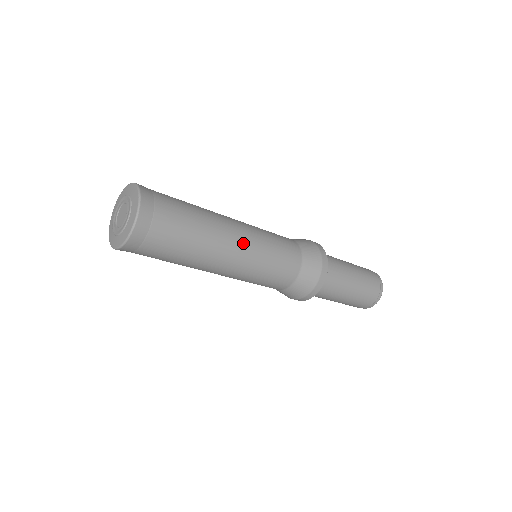
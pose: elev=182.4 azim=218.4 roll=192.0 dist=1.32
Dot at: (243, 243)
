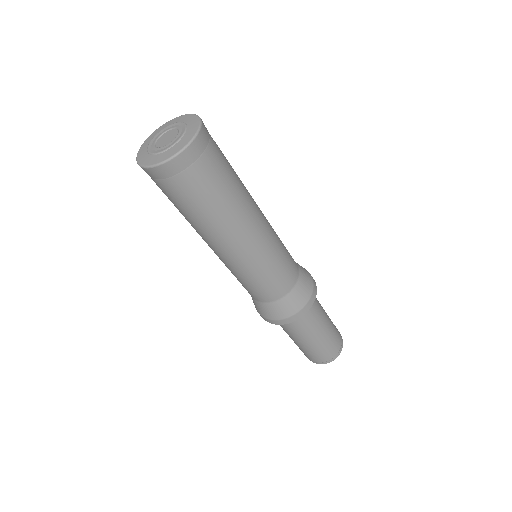
Dot at: (264, 217)
